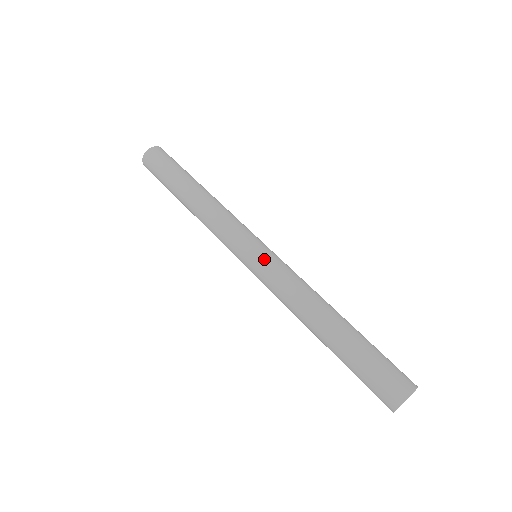
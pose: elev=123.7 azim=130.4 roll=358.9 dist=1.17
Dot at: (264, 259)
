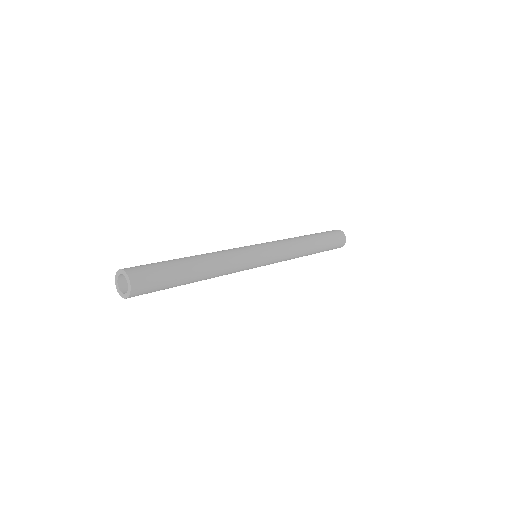
Dot at: (272, 261)
